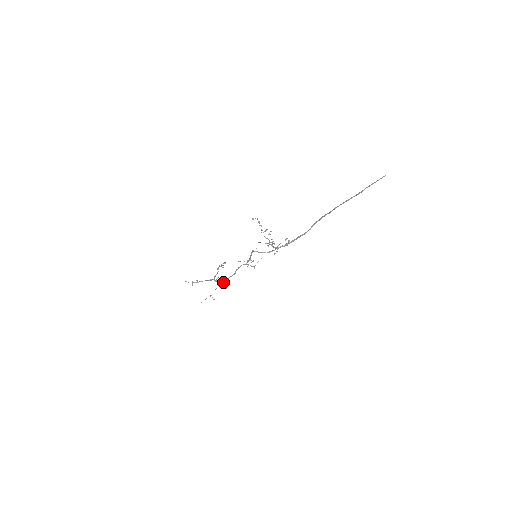
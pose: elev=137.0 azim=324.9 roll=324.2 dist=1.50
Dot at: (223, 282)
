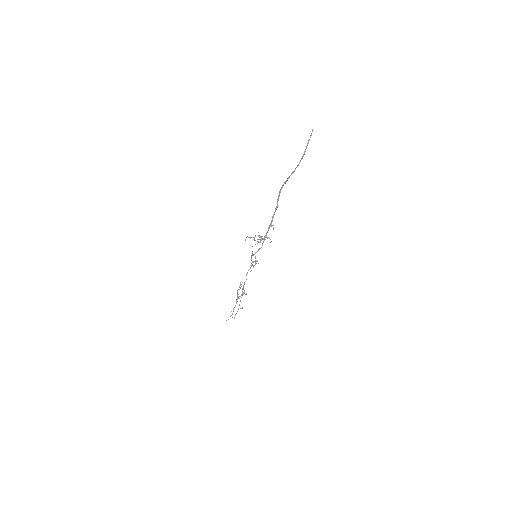
Dot at: (243, 293)
